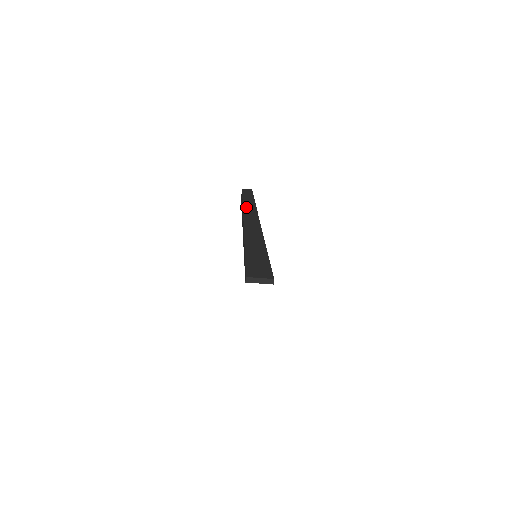
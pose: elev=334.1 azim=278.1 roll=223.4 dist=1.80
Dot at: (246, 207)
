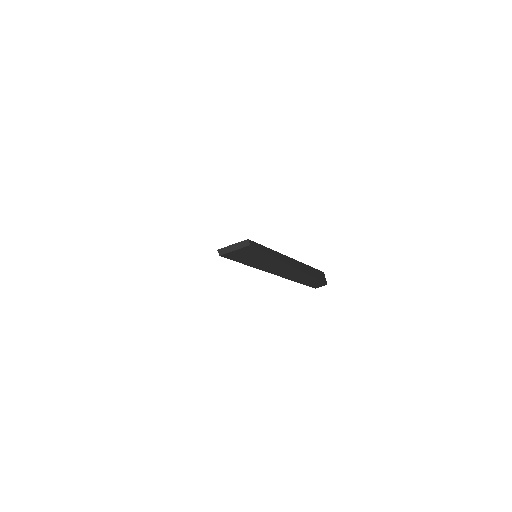
Dot at: occluded
